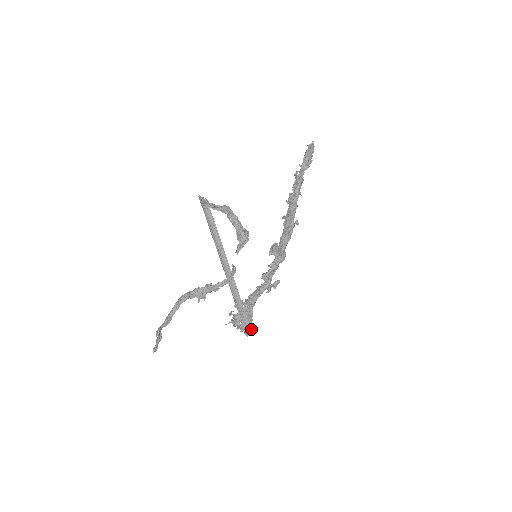
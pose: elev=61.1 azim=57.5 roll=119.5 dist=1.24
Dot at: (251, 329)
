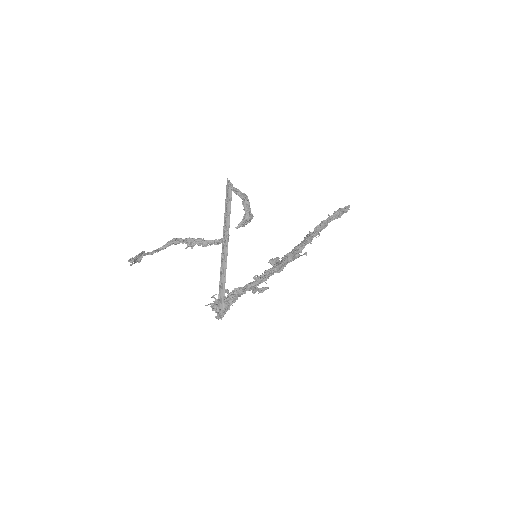
Dot at: (224, 314)
